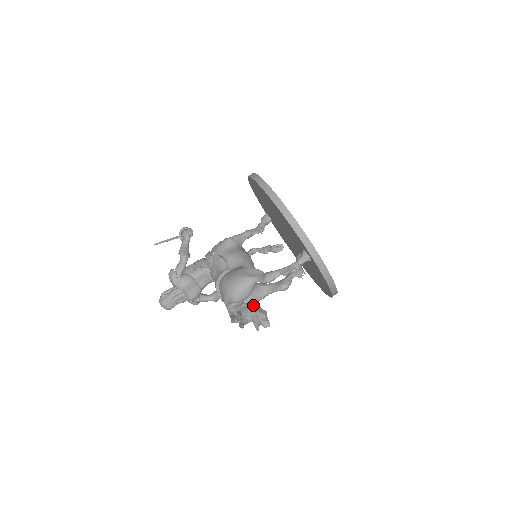
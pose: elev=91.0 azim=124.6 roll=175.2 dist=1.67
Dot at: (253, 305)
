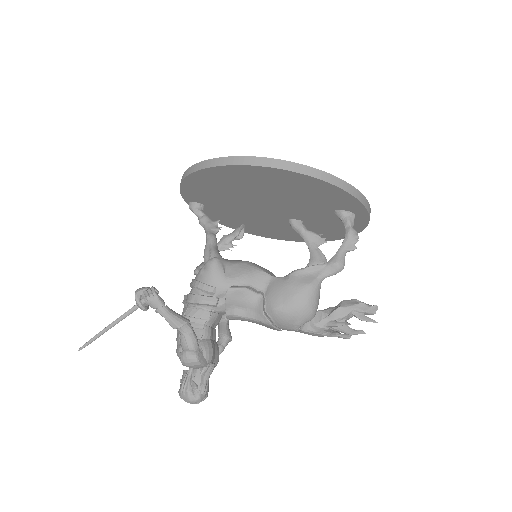
Dot at: occluded
